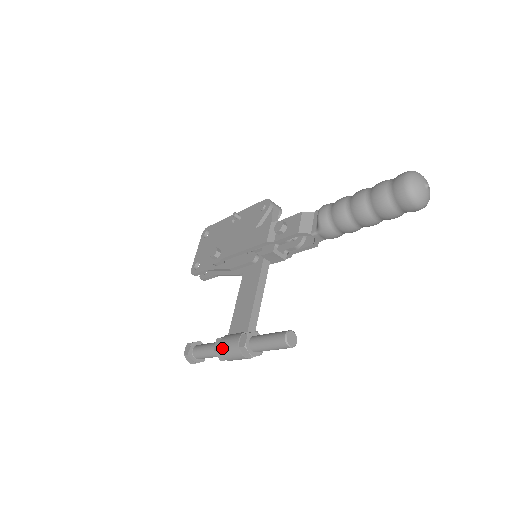
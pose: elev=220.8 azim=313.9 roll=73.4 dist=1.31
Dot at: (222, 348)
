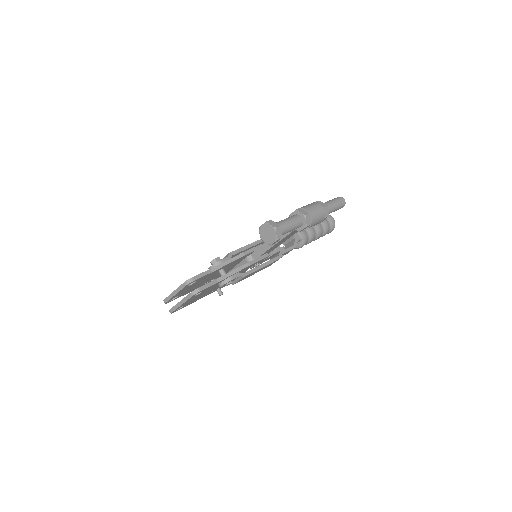
Dot at: (302, 207)
